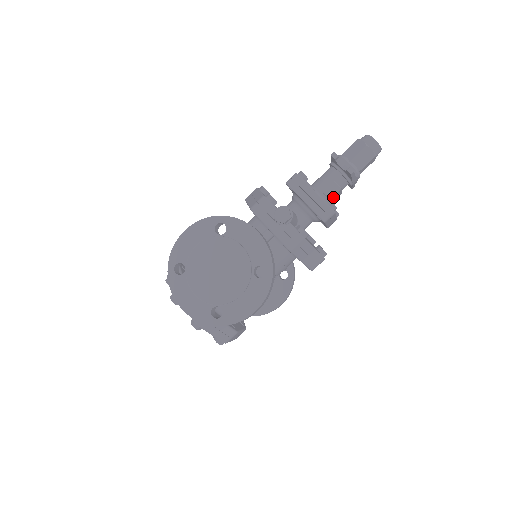
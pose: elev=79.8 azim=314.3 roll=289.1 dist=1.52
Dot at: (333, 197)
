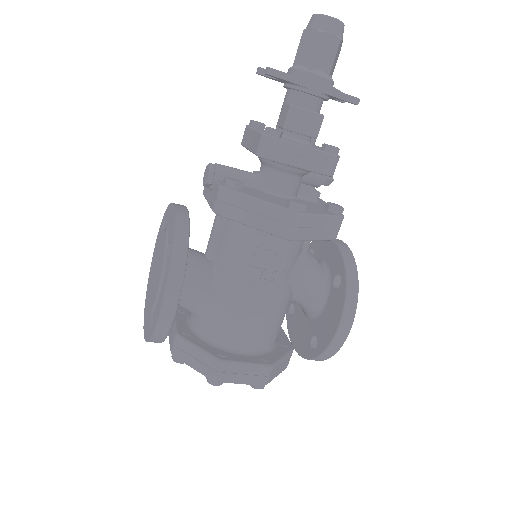
Dot at: (292, 124)
